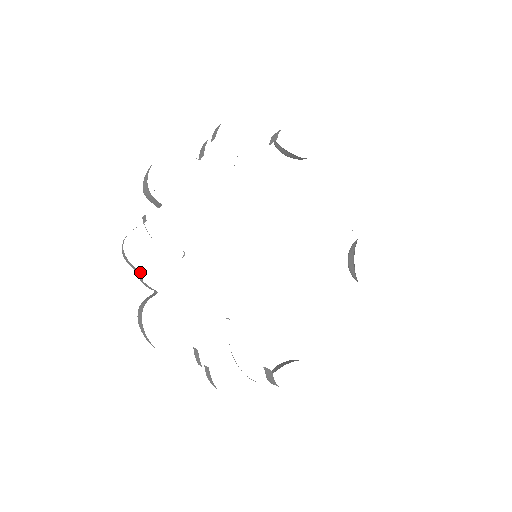
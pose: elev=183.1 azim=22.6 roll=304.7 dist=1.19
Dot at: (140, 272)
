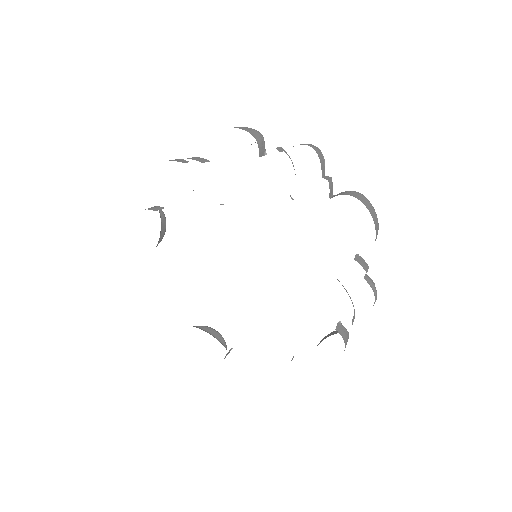
Dot at: occluded
